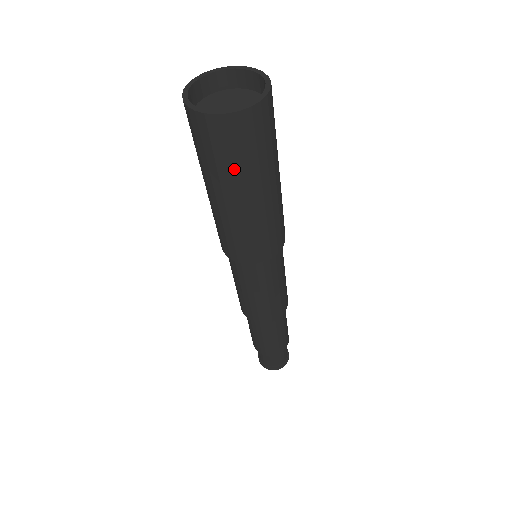
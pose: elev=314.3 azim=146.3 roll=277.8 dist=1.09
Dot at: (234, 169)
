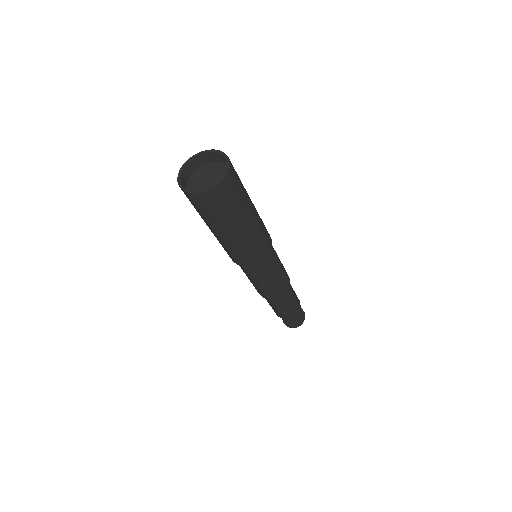
Dot at: (202, 216)
